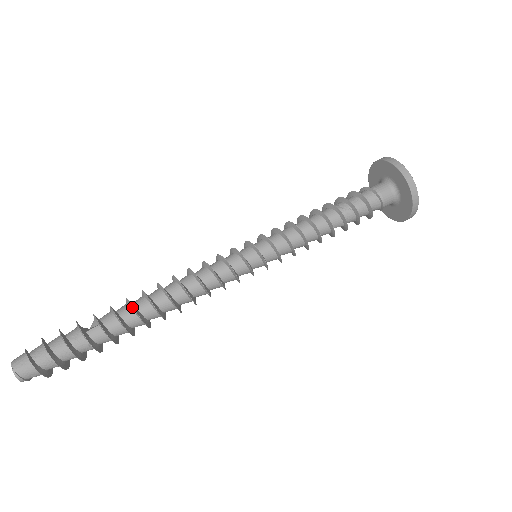
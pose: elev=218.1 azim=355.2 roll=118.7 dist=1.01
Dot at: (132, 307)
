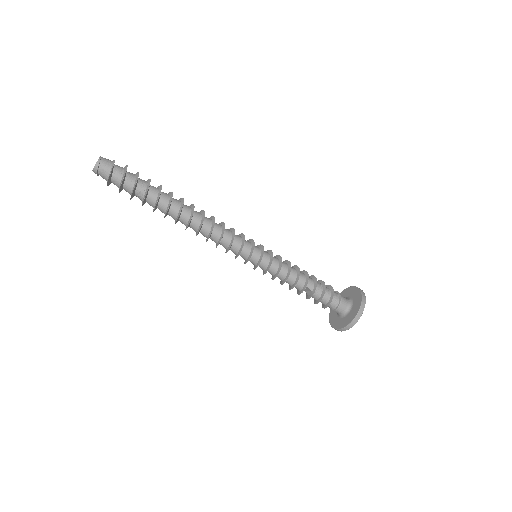
Dot at: (182, 199)
